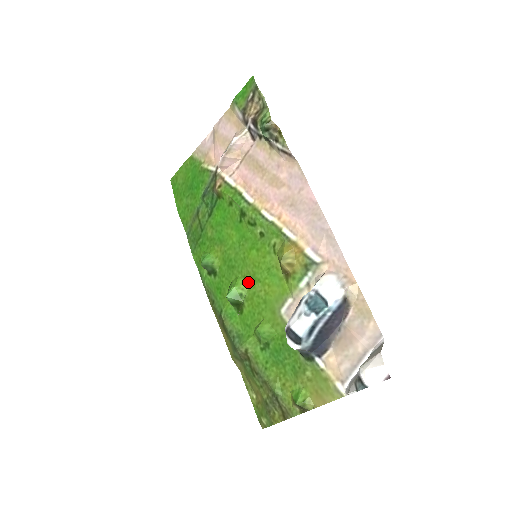
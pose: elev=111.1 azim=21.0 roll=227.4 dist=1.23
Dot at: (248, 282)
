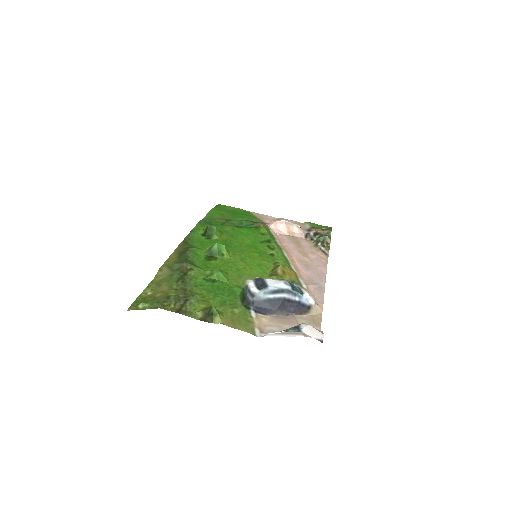
Dot at: (235, 257)
